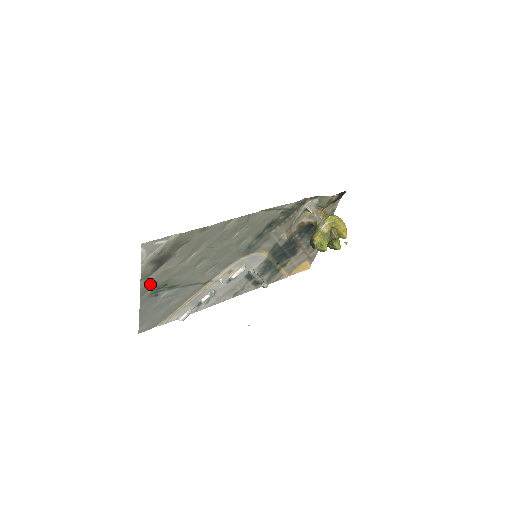
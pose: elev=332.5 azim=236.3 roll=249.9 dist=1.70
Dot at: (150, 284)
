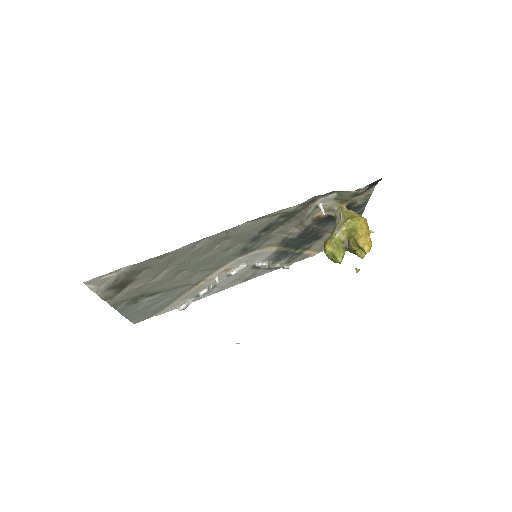
Dot at: (120, 300)
